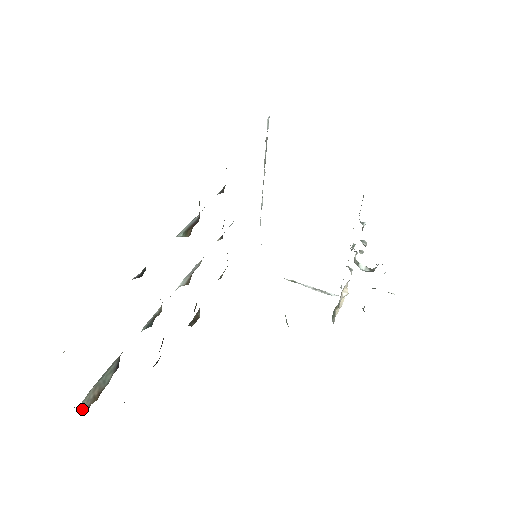
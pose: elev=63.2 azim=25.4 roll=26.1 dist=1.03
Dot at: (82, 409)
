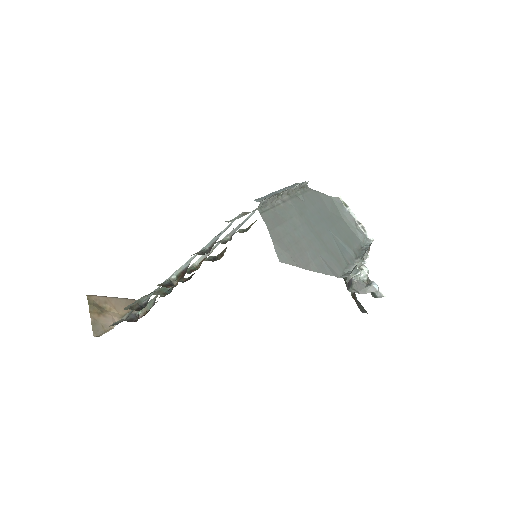
Dot at: (139, 317)
